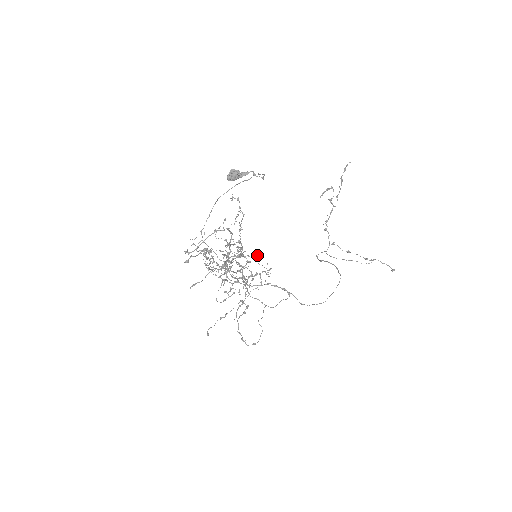
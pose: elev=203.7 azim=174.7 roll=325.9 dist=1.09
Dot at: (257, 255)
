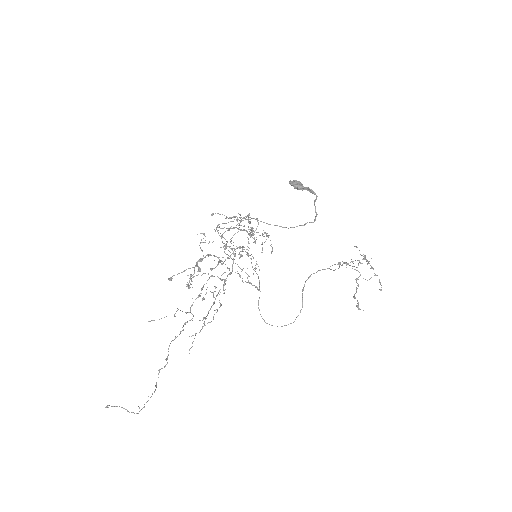
Dot at: (242, 280)
